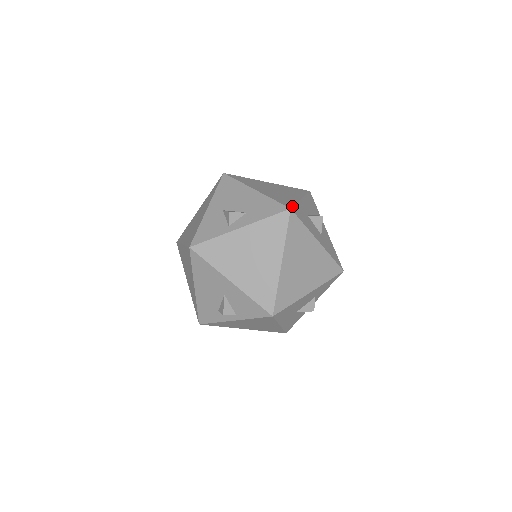
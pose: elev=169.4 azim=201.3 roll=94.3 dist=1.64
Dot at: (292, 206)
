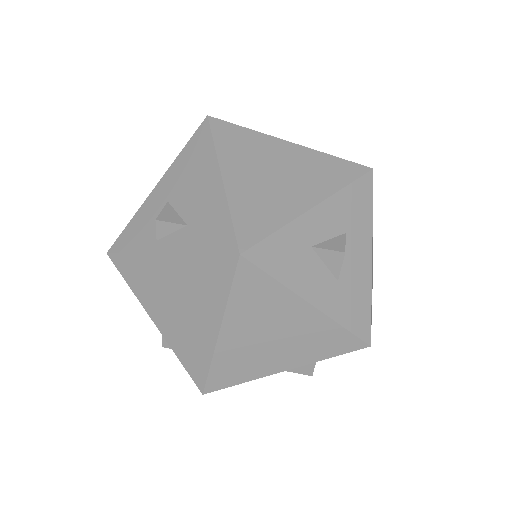
Dot at: (253, 243)
